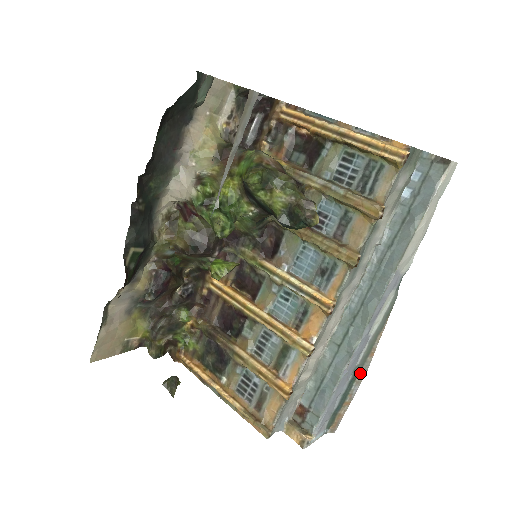
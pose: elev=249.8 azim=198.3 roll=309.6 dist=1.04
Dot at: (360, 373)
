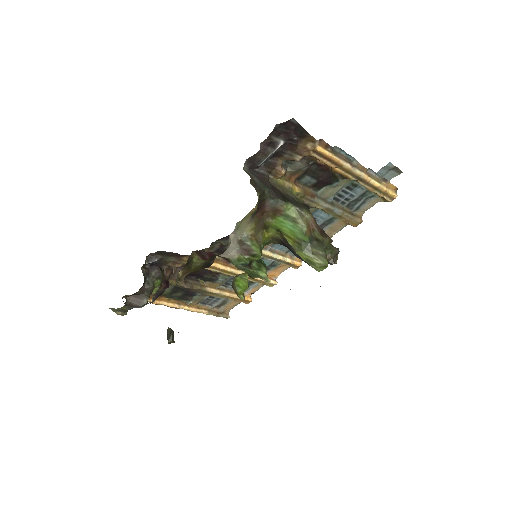
Dot at: occluded
